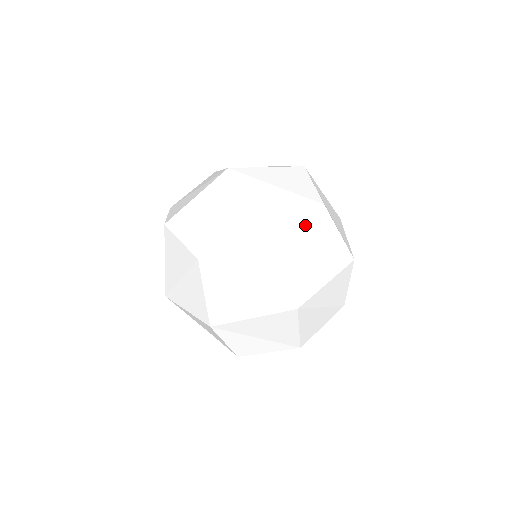
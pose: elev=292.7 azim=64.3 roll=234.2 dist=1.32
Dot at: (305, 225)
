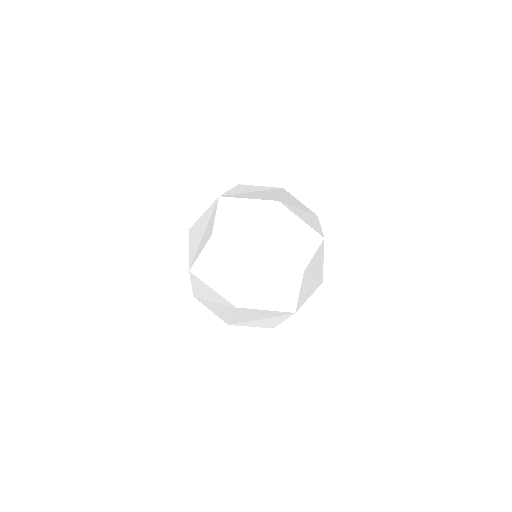
Dot at: occluded
